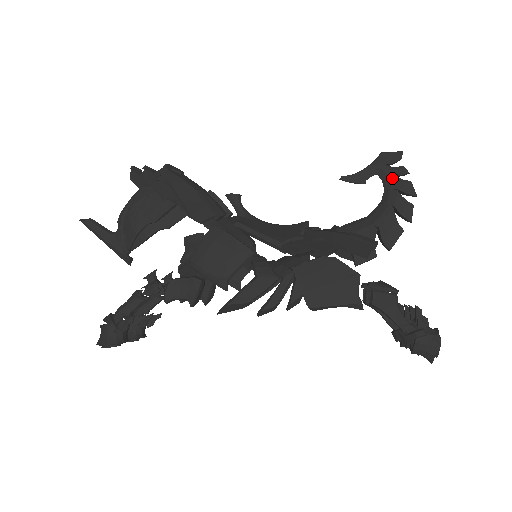
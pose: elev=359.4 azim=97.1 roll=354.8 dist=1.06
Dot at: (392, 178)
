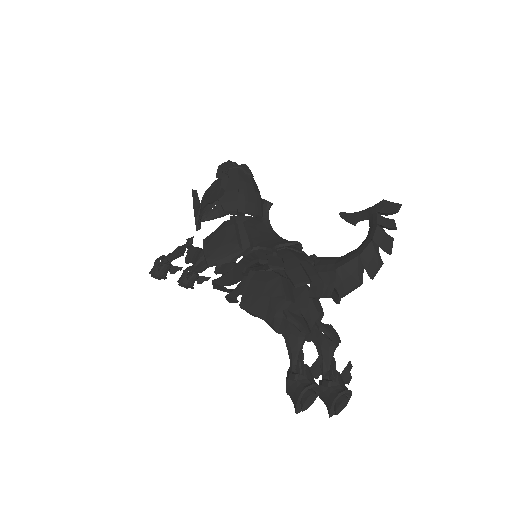
Dot at: (375, 227)
